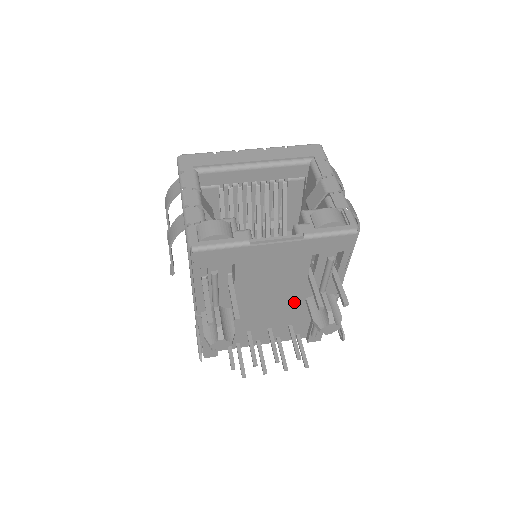
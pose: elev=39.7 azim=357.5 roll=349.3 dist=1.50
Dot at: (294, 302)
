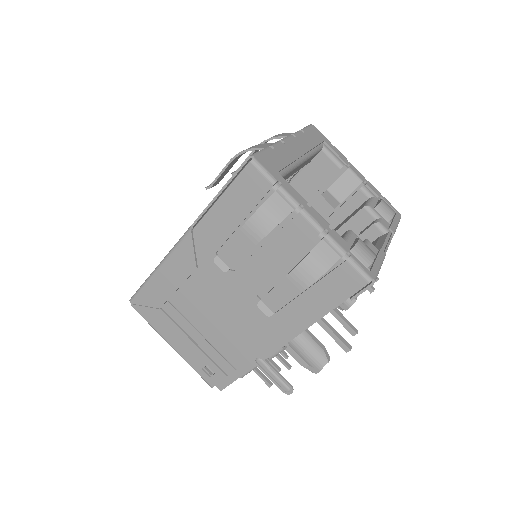
Dot at: occluded
